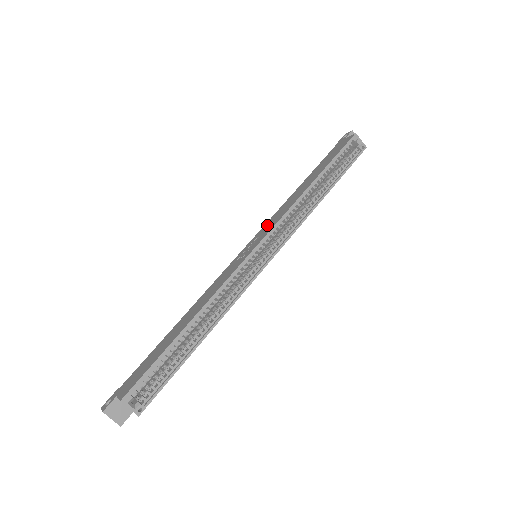
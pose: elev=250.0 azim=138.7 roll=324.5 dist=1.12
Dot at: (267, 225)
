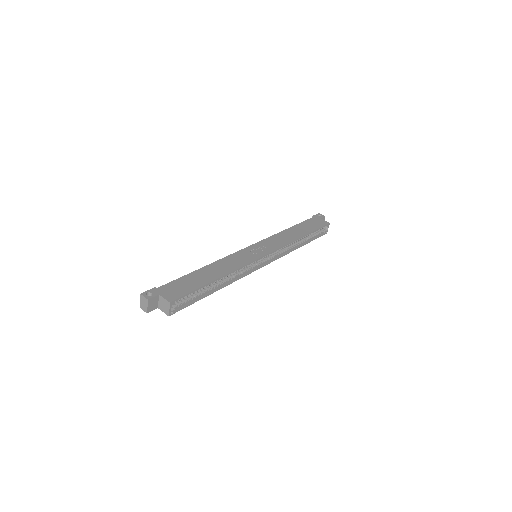
Dot at: (269, 241)
